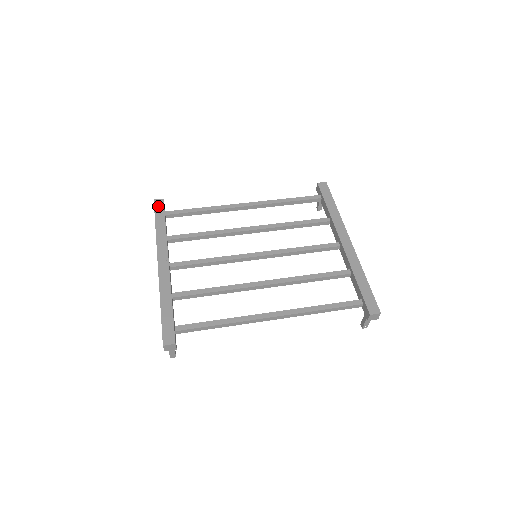
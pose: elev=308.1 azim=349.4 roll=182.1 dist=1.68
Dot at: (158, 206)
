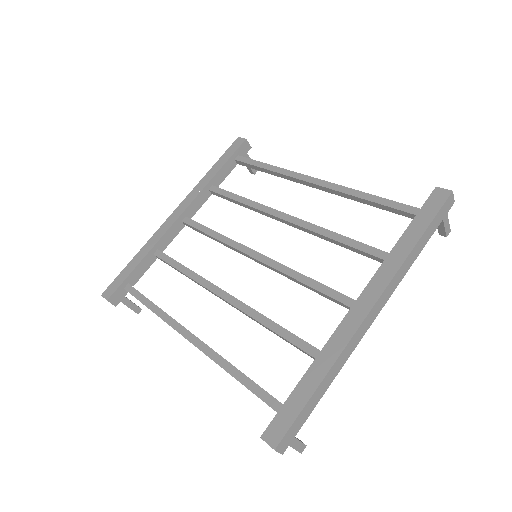
Dot at: (234, 146)
